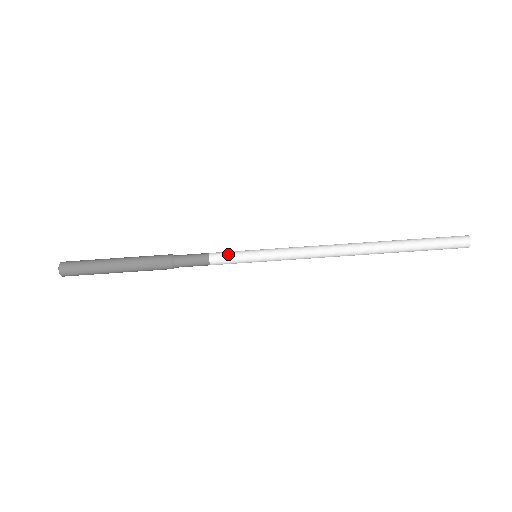
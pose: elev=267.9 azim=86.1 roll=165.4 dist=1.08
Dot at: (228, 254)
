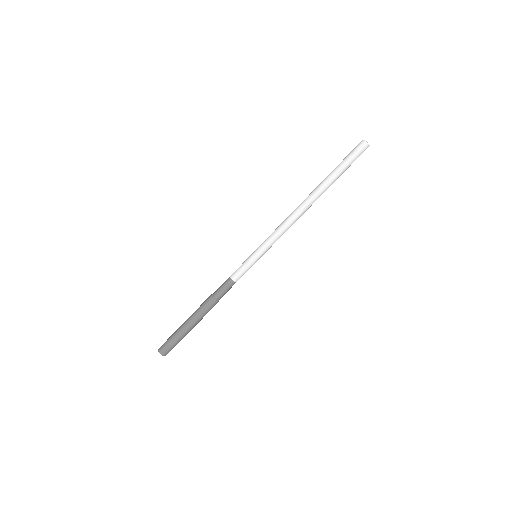
Dot at: (239, 267)
